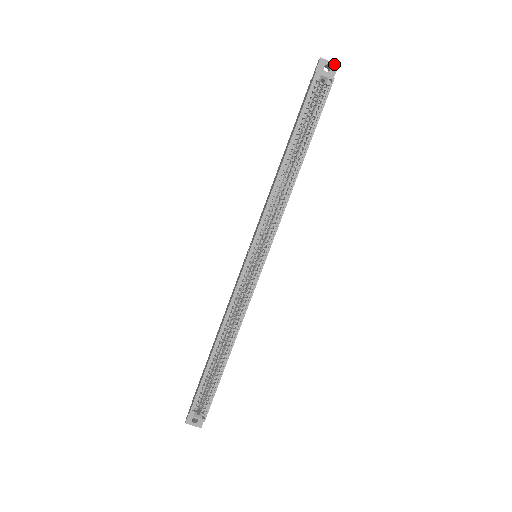
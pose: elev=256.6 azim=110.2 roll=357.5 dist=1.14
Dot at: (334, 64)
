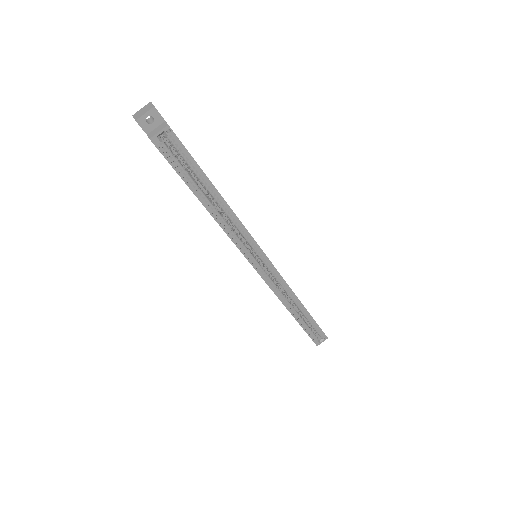
Dot at: (151, 111)
